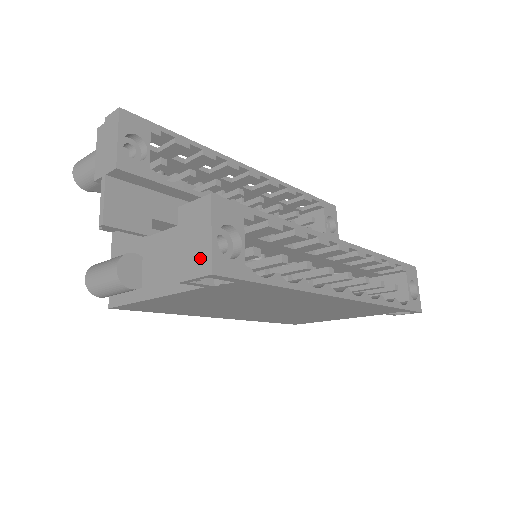
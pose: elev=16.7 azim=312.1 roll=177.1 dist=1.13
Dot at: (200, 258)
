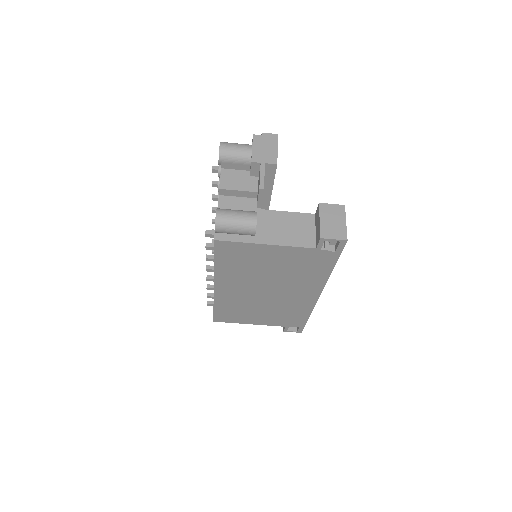
Dot at: (338, 231)
